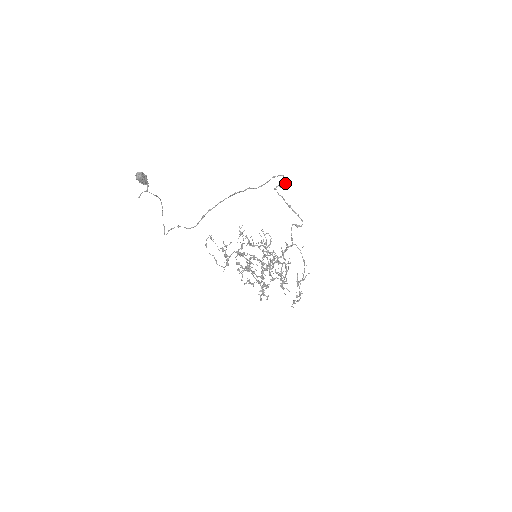
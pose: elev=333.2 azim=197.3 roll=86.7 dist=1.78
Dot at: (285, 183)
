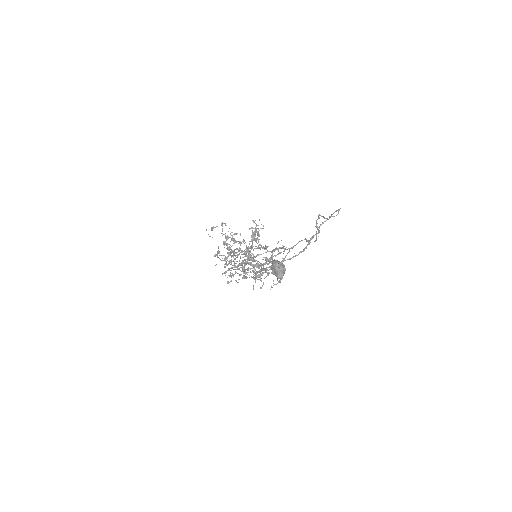
Dot at: (336, 215)
